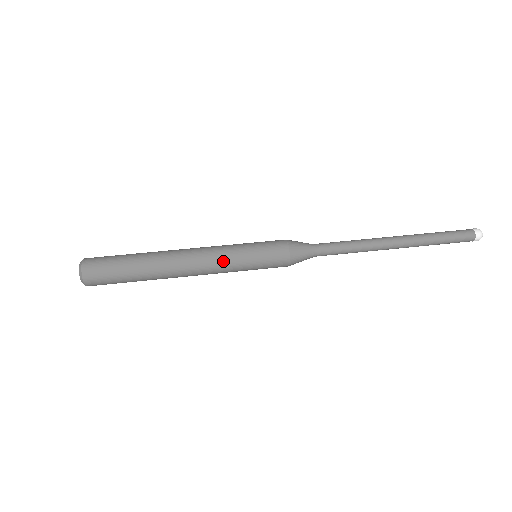
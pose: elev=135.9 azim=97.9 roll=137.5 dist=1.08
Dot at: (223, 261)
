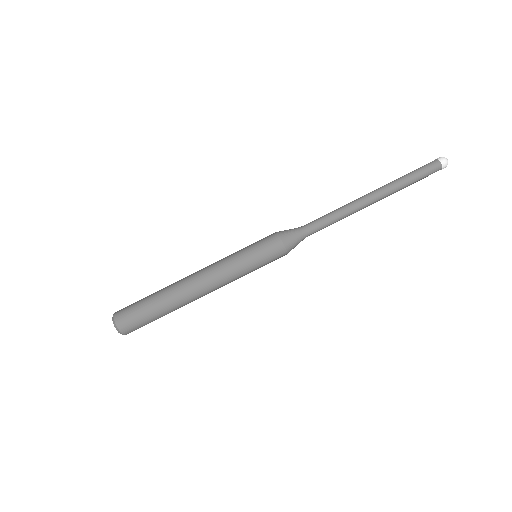
Dot at: (228, 270)
